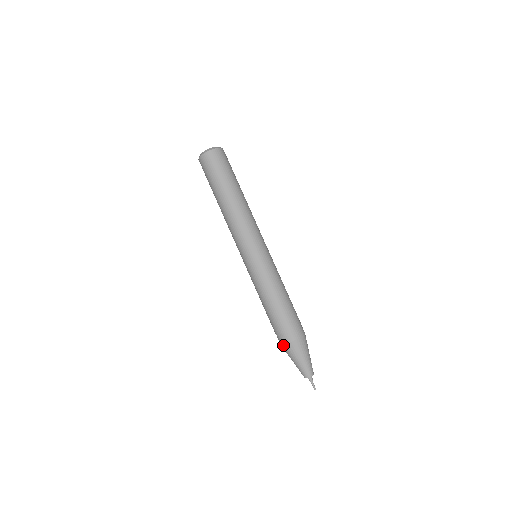
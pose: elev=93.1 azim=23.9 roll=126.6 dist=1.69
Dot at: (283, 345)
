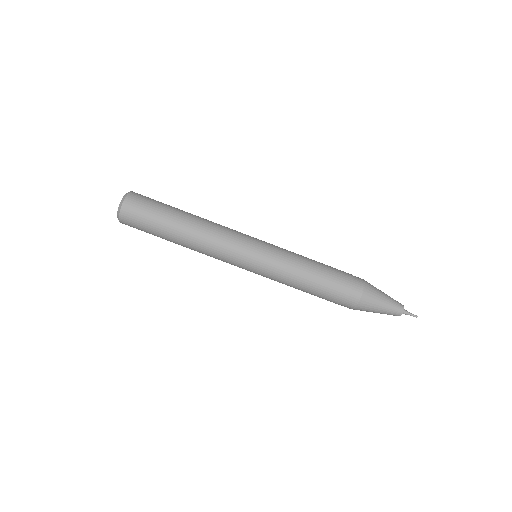
Dot at: (354, 309)
